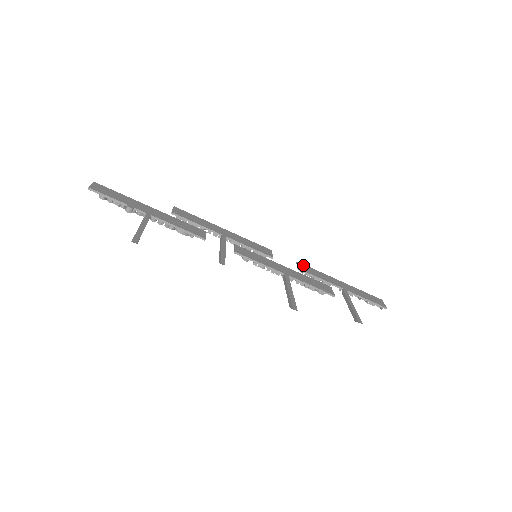
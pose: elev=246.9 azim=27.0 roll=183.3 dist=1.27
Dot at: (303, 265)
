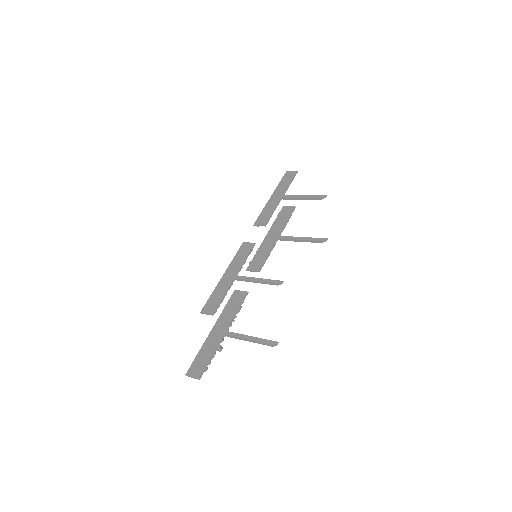
Dot at: (257, 221)
